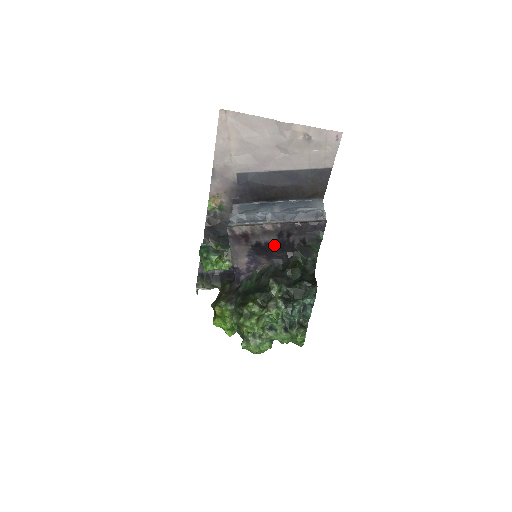
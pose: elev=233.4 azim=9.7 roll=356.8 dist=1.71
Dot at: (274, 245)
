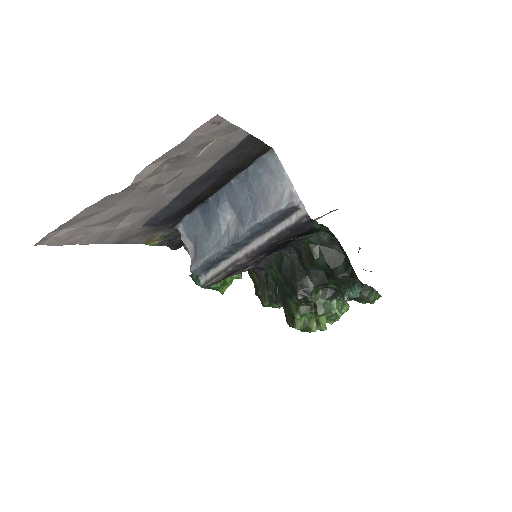
Dot at: (267, 254)
